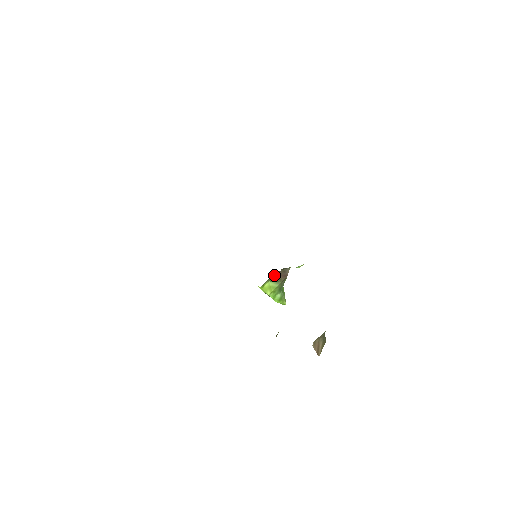
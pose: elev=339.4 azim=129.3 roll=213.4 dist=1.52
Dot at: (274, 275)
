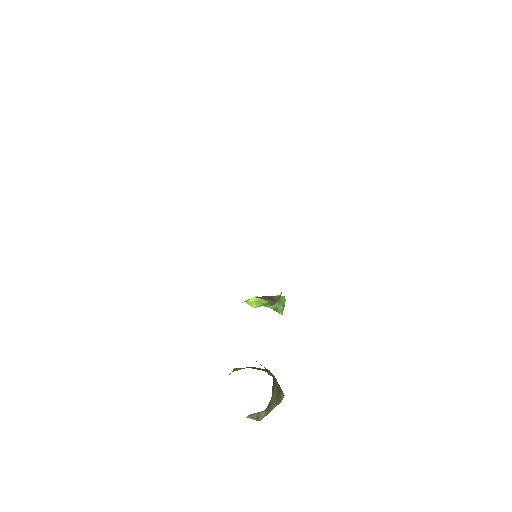
Dot at: (258, 297)
